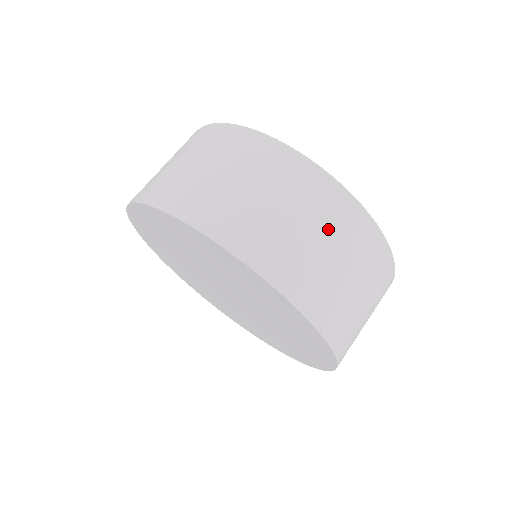
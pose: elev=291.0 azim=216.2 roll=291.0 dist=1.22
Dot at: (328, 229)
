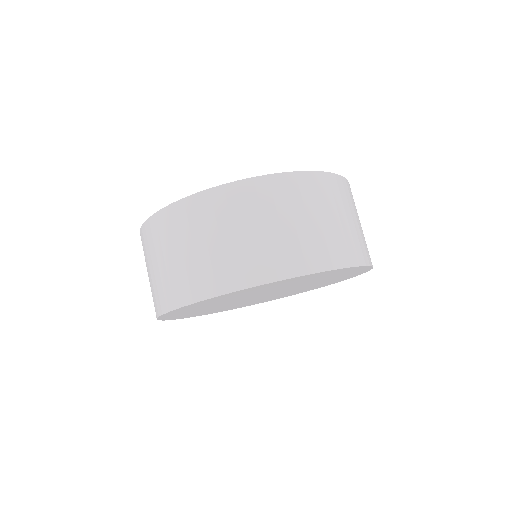
Dot at: (297, 208)
